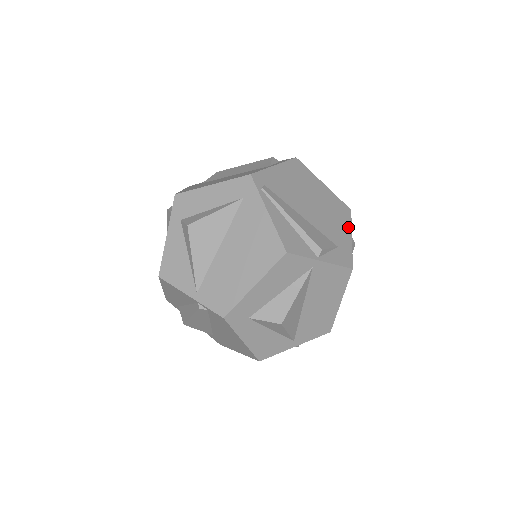
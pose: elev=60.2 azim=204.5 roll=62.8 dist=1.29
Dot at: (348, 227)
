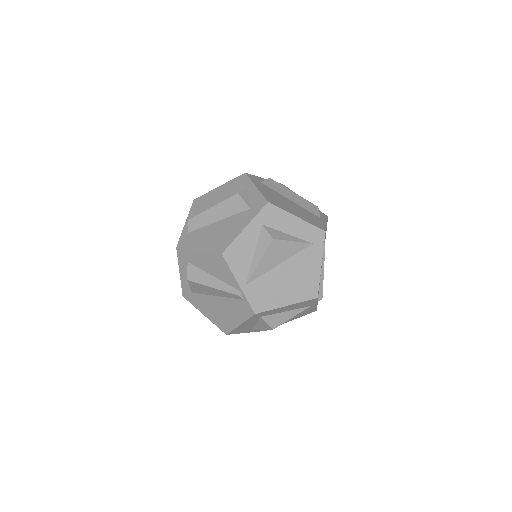
Dot at: occluded
